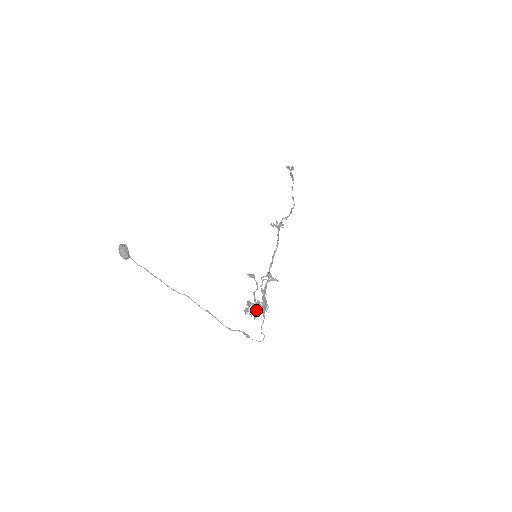
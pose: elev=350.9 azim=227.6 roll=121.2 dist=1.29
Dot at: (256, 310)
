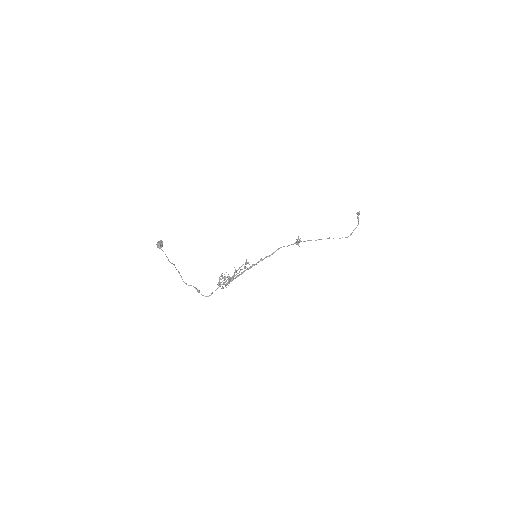
Dot at: (224, 282)
